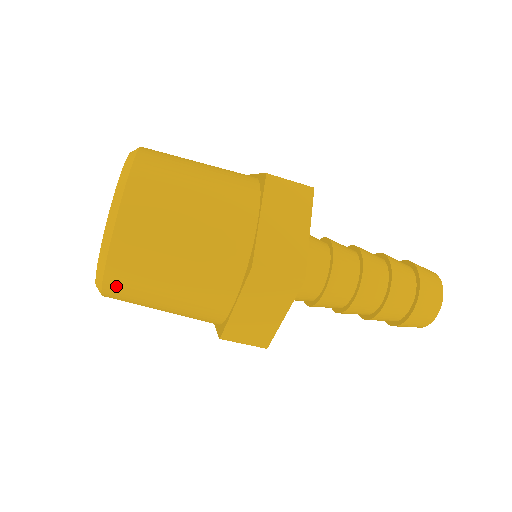
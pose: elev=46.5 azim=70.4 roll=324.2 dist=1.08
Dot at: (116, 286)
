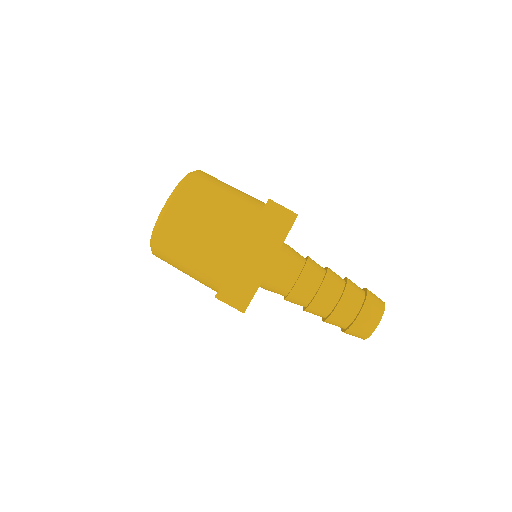
Dot at: (183, 198)
